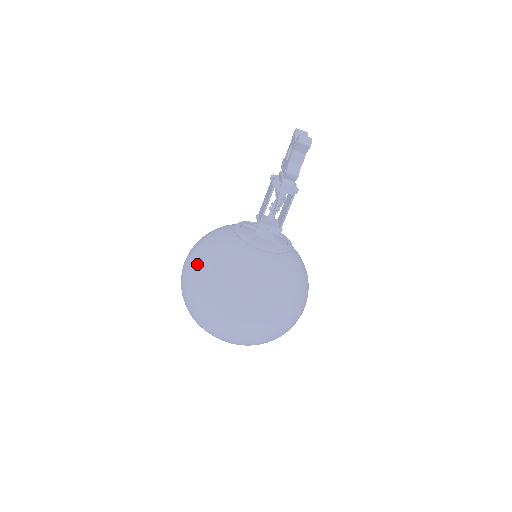
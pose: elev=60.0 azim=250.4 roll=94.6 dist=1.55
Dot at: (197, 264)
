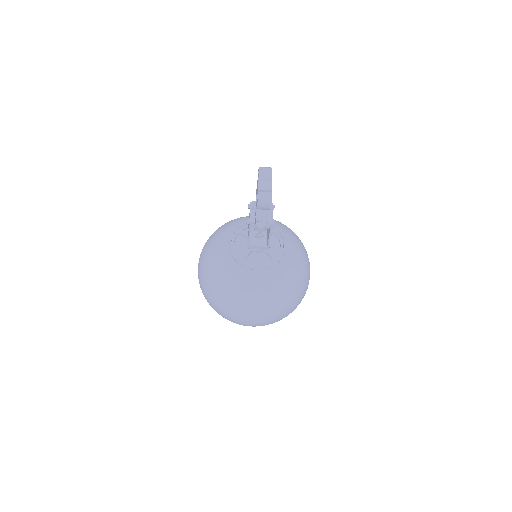
Dot at: (205, 282)
